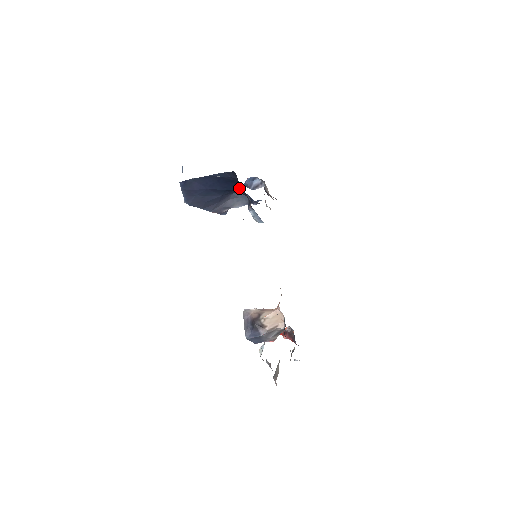
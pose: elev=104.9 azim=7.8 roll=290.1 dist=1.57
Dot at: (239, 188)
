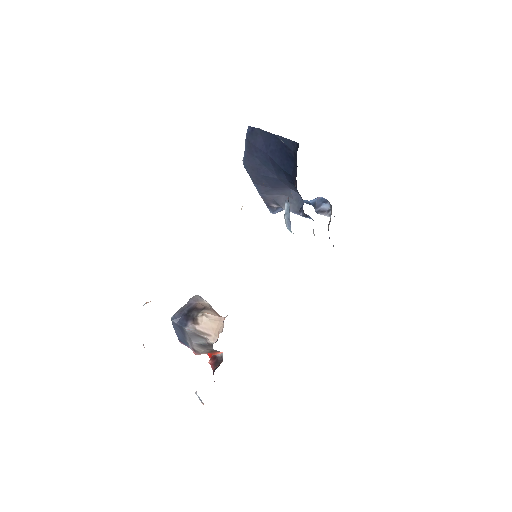
Dot at: (295, 174)
